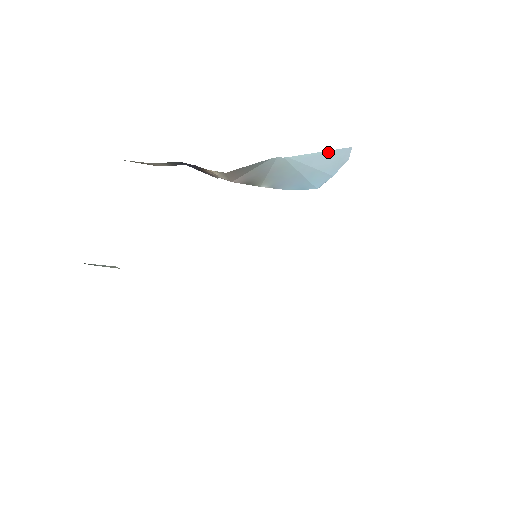
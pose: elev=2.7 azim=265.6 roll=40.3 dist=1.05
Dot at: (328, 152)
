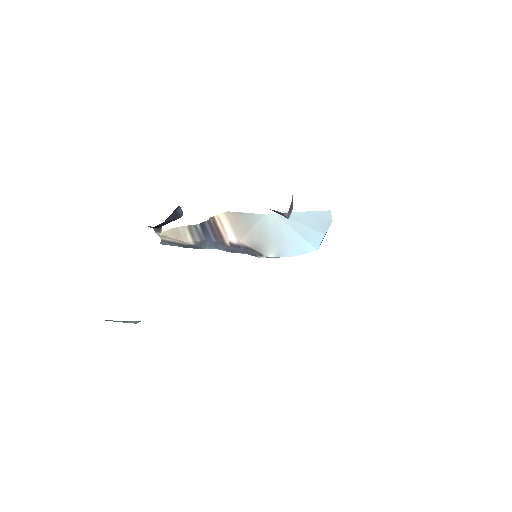
Dot at: (311, 213)
